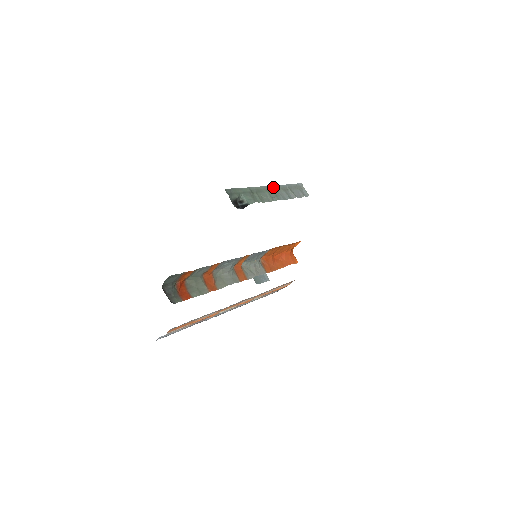
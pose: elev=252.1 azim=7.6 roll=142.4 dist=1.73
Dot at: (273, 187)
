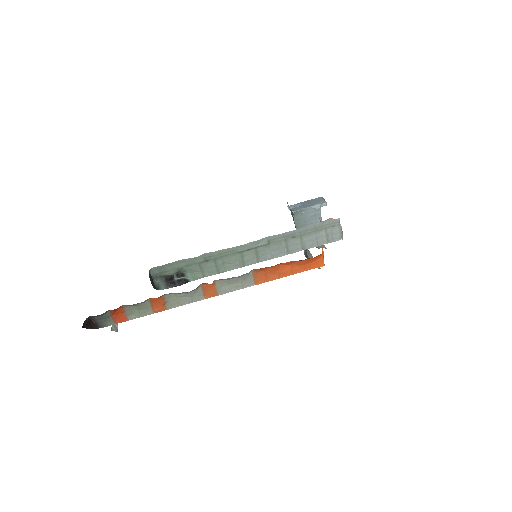
Dot at: (258, 242)
